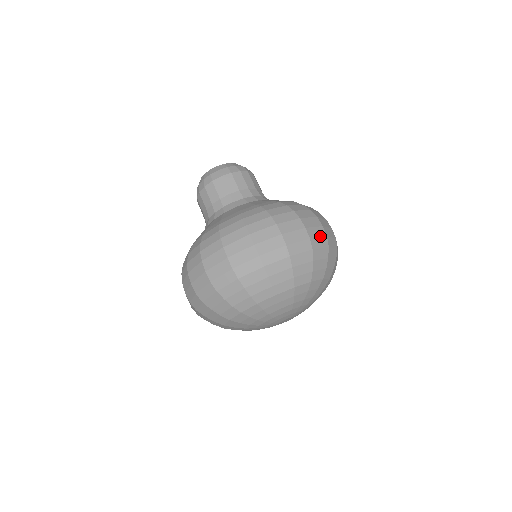
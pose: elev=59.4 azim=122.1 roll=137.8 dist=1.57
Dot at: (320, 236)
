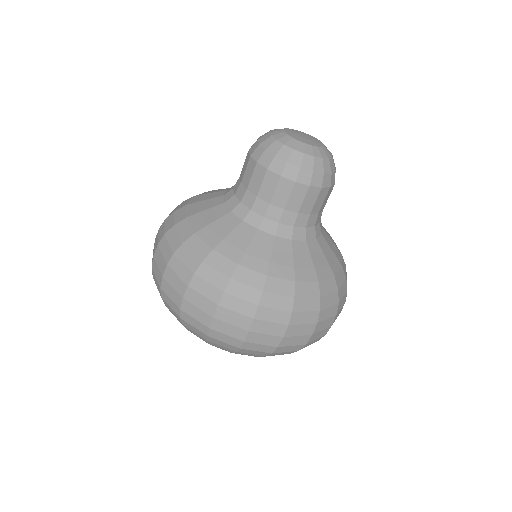
Dot at: occluded
